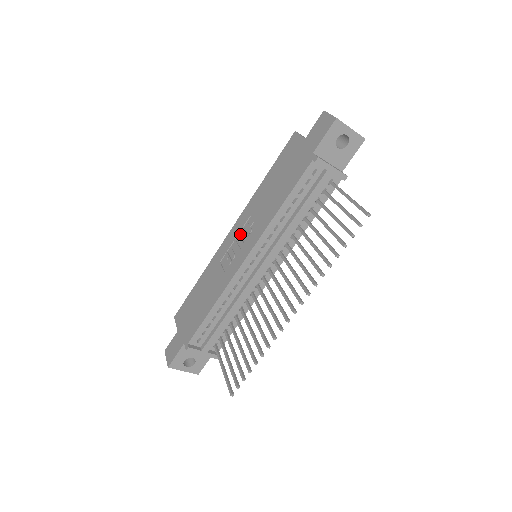
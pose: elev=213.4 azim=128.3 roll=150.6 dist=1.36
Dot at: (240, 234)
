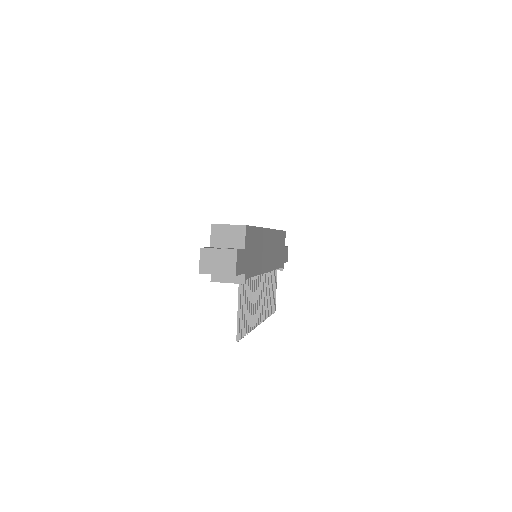
Dot at: occluded
